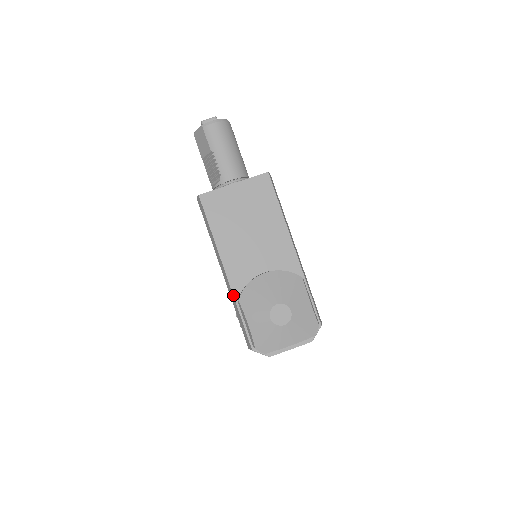
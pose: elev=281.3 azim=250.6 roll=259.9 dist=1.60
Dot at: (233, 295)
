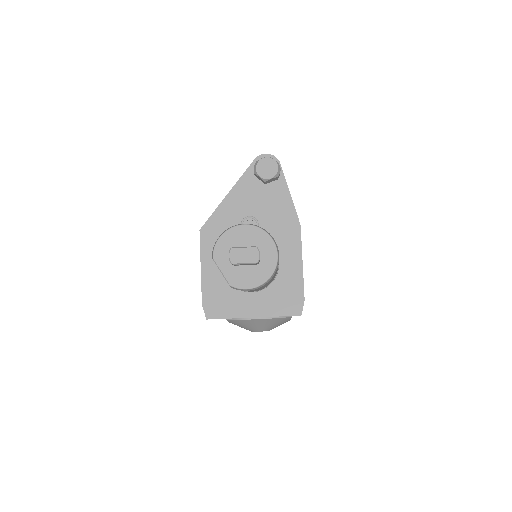
Dot at: occluded
